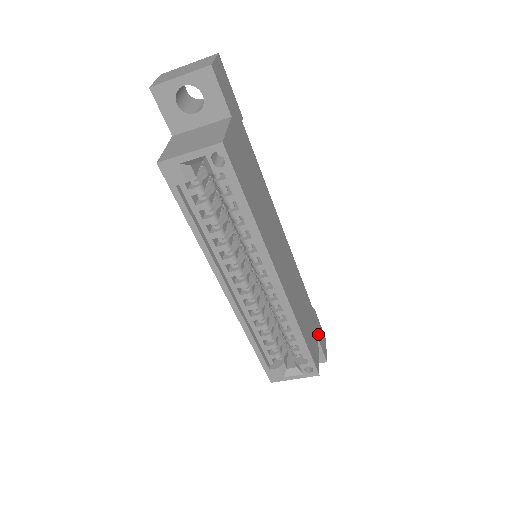
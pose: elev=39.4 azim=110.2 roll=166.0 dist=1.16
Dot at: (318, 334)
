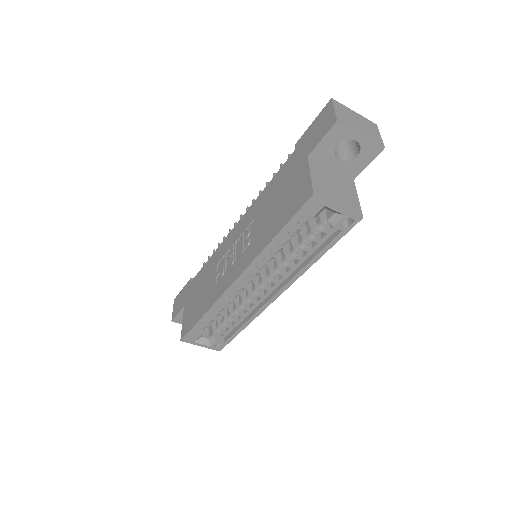
Dot at: occluded
